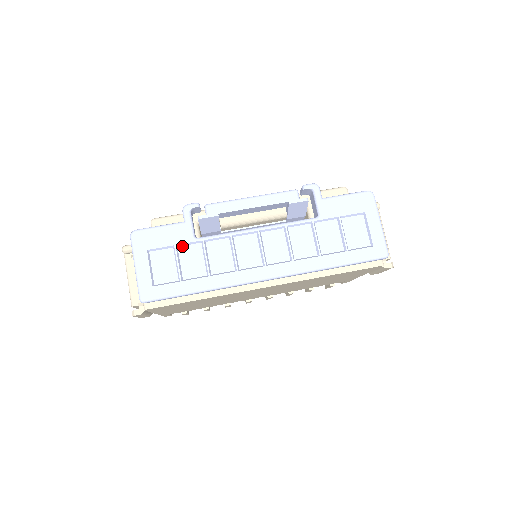
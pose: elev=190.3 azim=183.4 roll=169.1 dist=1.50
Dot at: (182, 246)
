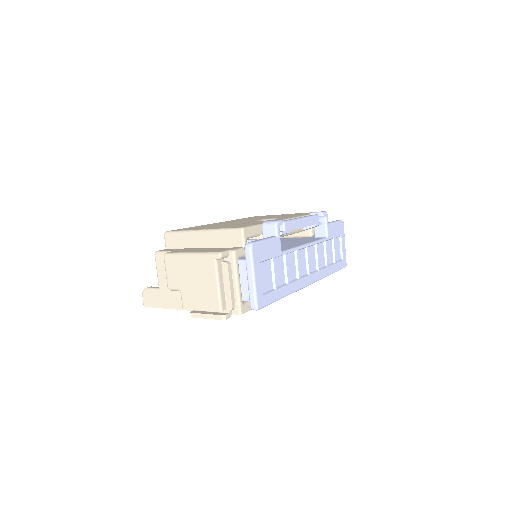
Dot at: (274, 258)
